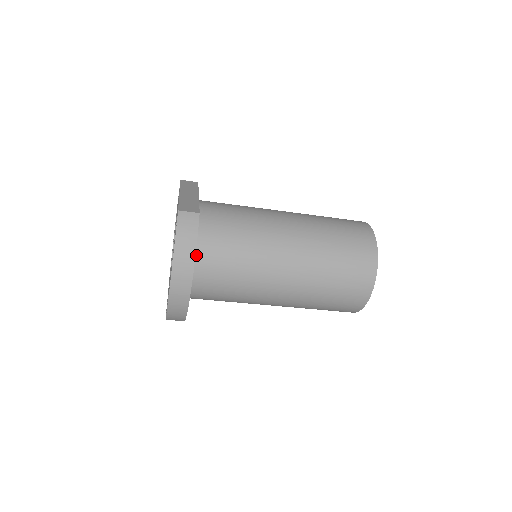
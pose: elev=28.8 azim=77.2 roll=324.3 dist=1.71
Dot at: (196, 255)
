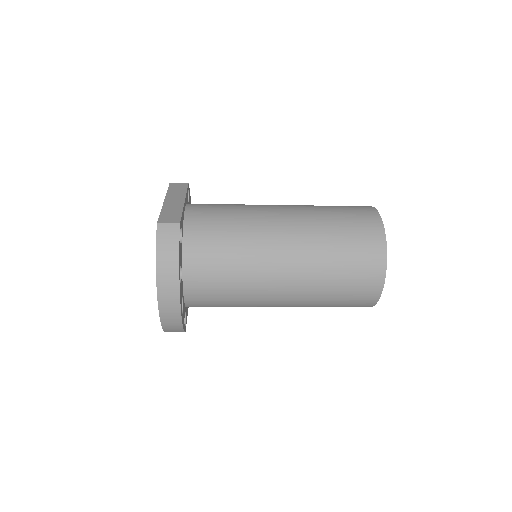
Dot at: (184, 266)
